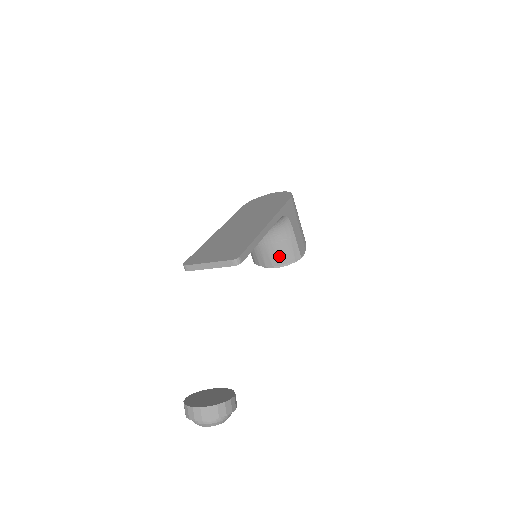
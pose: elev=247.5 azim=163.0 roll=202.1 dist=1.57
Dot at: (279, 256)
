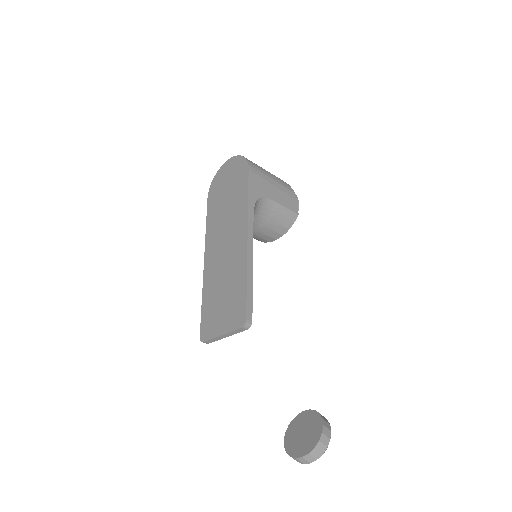
Dot at: (276, 230)
